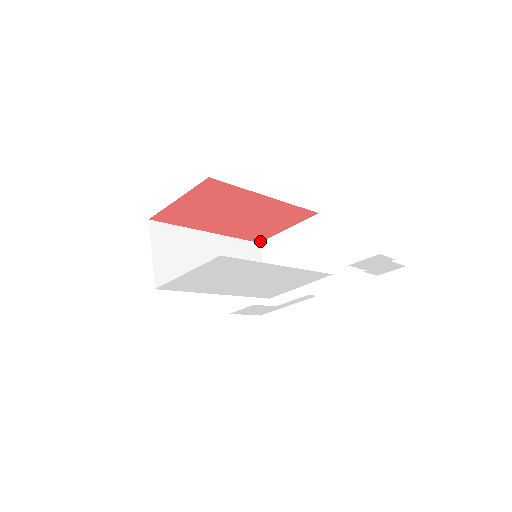
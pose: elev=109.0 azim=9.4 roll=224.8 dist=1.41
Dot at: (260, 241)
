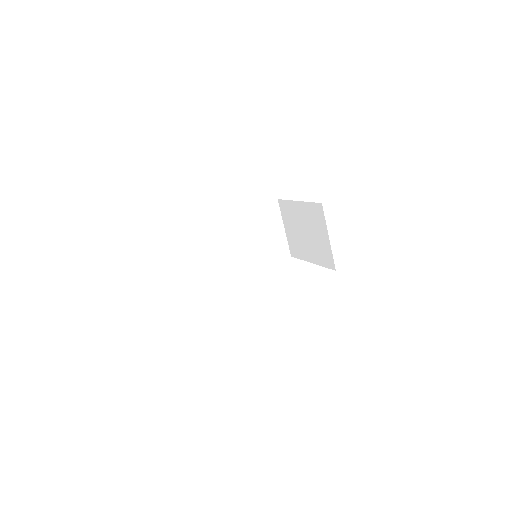
Dot at: (277, 199)
